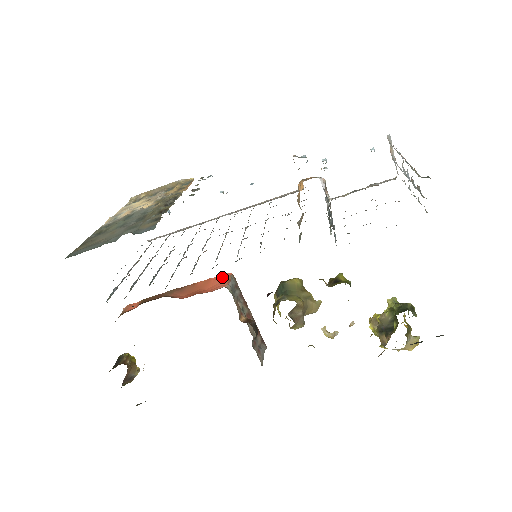
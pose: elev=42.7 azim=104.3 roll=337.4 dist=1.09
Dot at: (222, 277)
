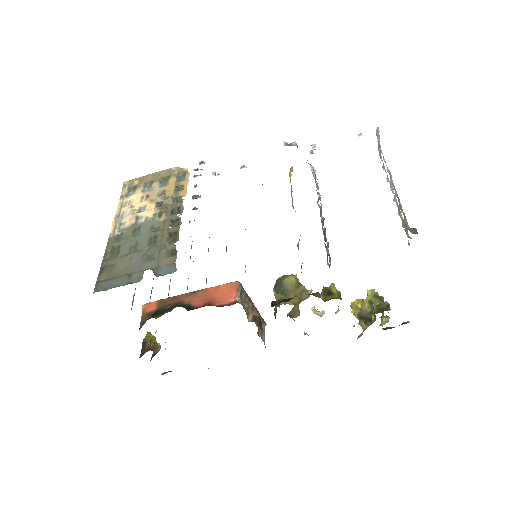
Dot at: (231, 286)
